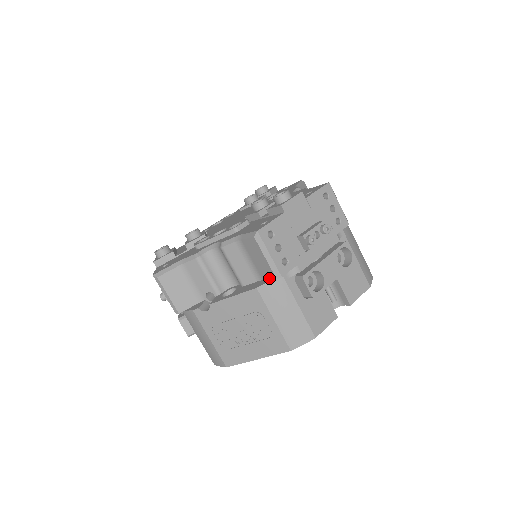
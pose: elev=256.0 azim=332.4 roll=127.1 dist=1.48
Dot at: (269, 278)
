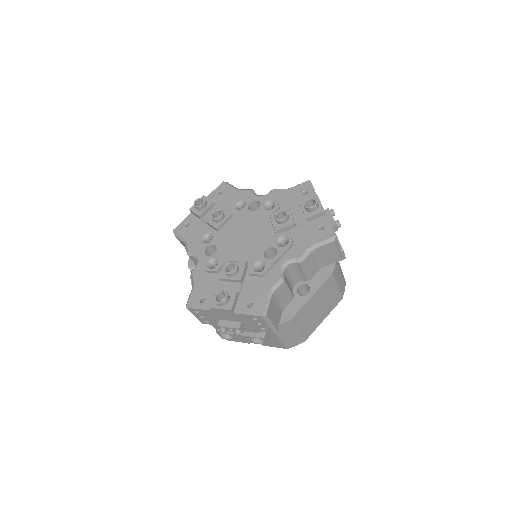
Dot at: occluded
